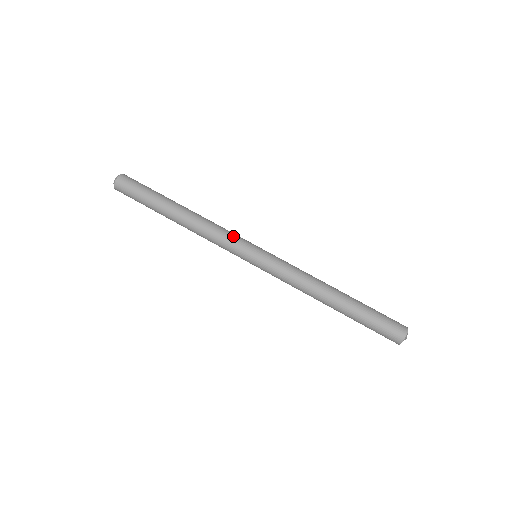
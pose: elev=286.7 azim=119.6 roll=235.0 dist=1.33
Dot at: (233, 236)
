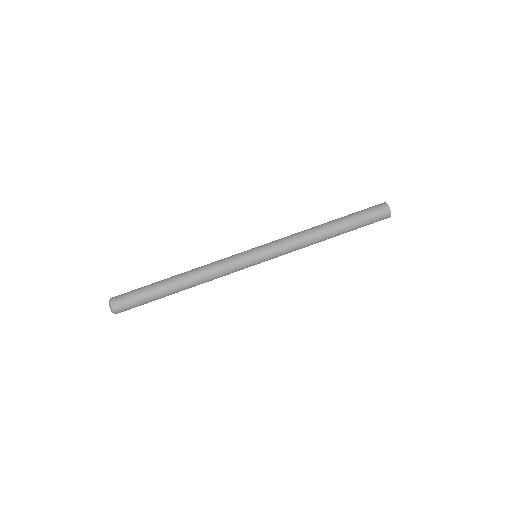
Dot at: (229, 258)
